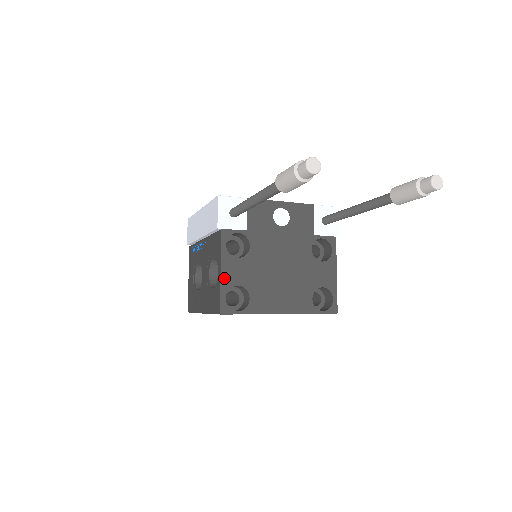
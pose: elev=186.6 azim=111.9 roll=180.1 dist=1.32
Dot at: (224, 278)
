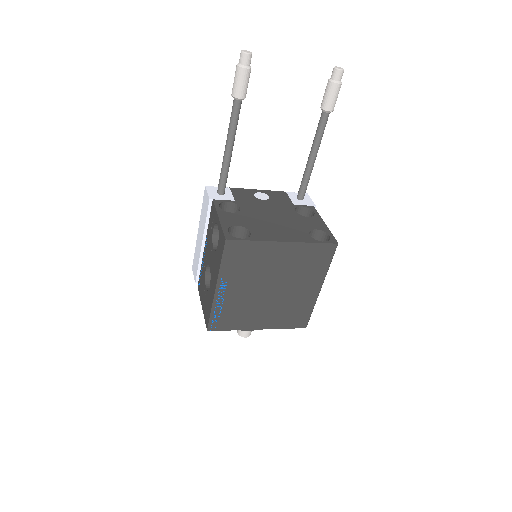
Dot at: (223, 222)
